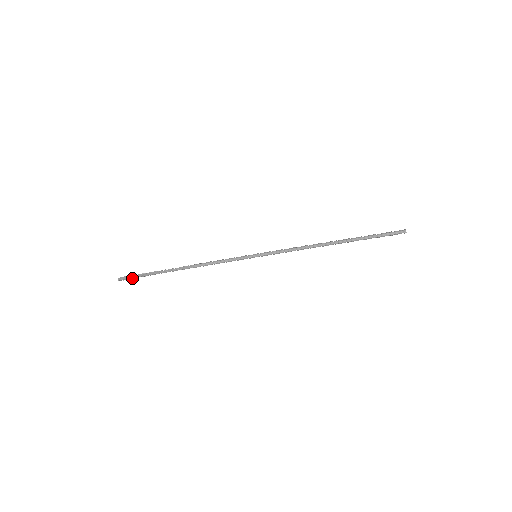
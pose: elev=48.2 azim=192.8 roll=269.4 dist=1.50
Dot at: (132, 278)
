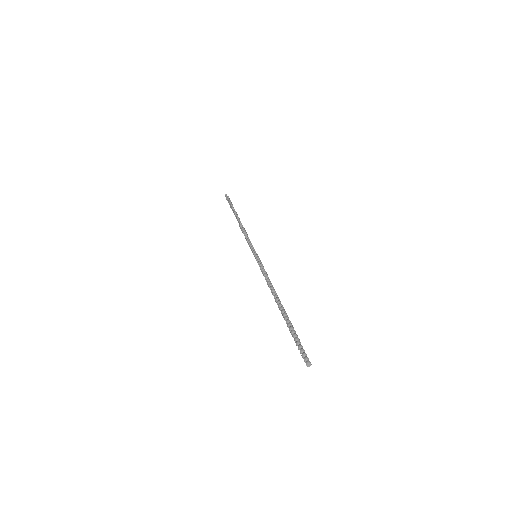
Dot at: (228, 202)
